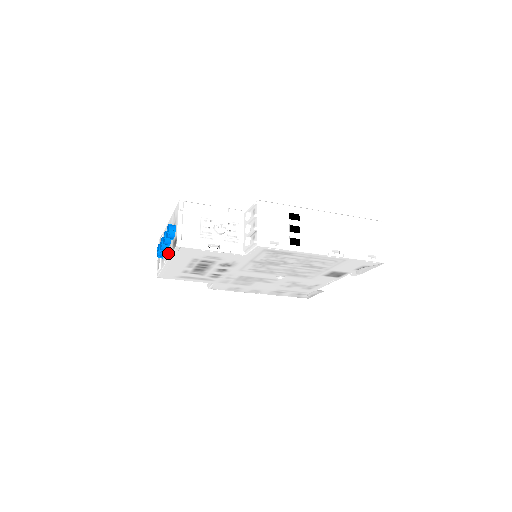
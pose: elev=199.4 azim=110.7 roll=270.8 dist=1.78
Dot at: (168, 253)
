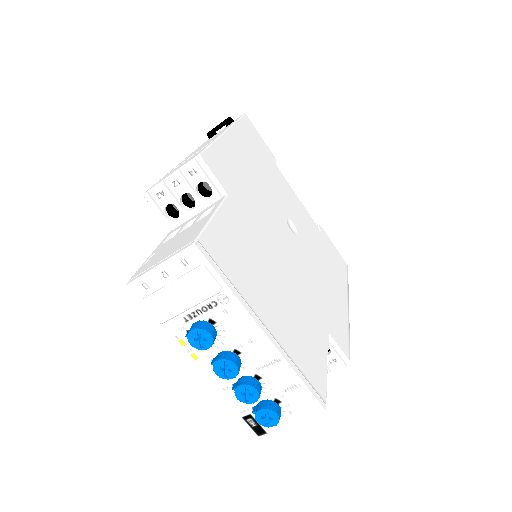
Dot at: (222, 385)
